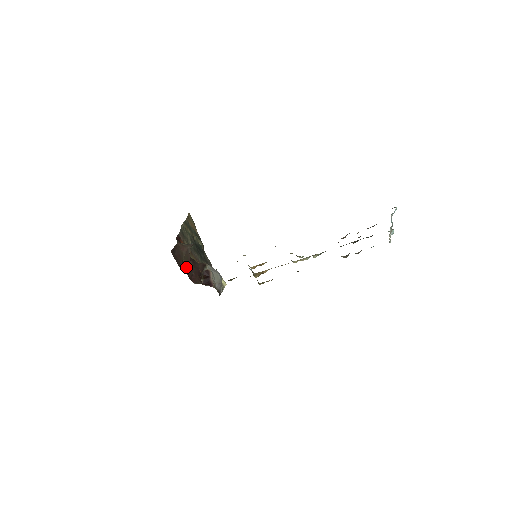
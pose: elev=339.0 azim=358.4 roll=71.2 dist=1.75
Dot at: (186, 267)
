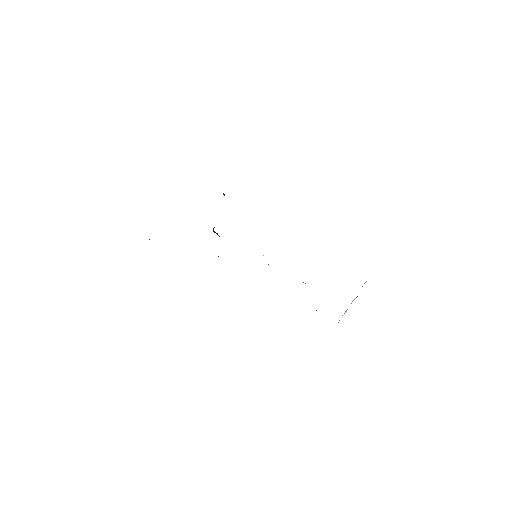
Dot at: occluded
